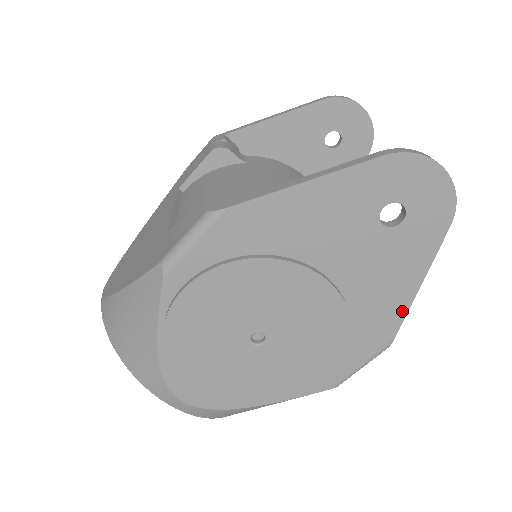
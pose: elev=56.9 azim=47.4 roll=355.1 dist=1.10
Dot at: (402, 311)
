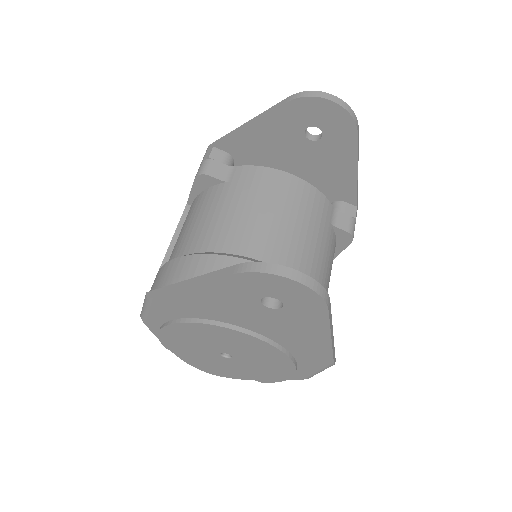
Dot at: (327, 349)
